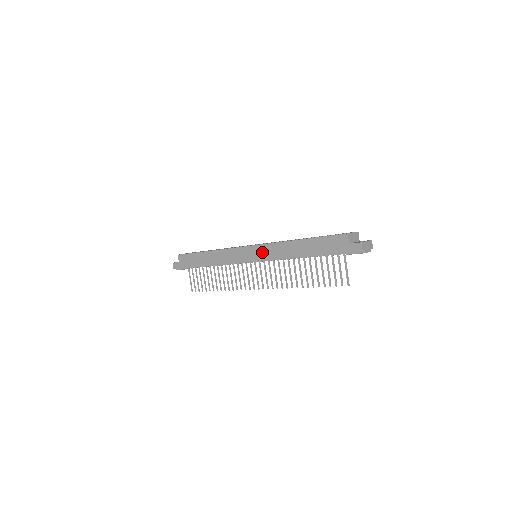
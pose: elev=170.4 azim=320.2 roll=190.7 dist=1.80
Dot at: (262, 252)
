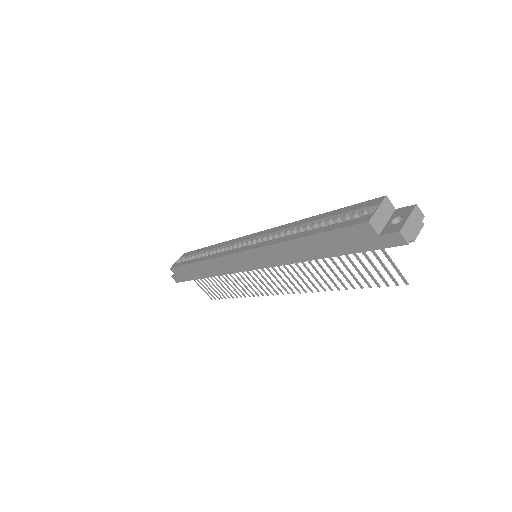
Dot at: (259, 258)
